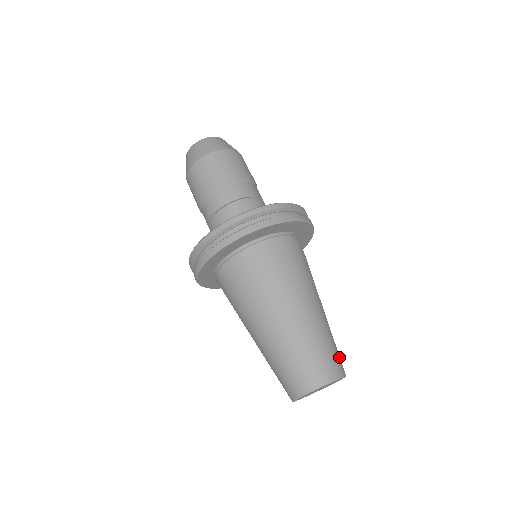
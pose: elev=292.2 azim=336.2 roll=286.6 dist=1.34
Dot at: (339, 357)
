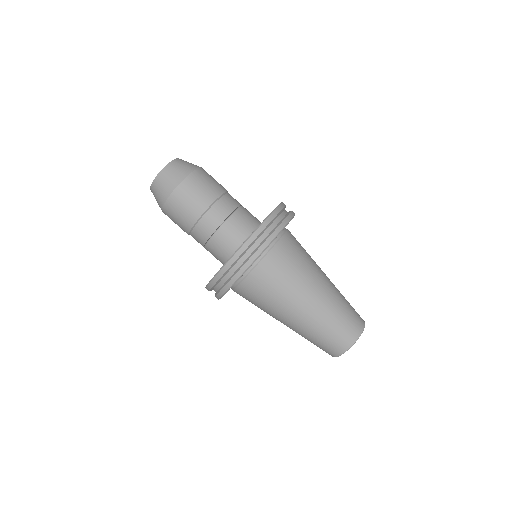
Dot at: occluded
